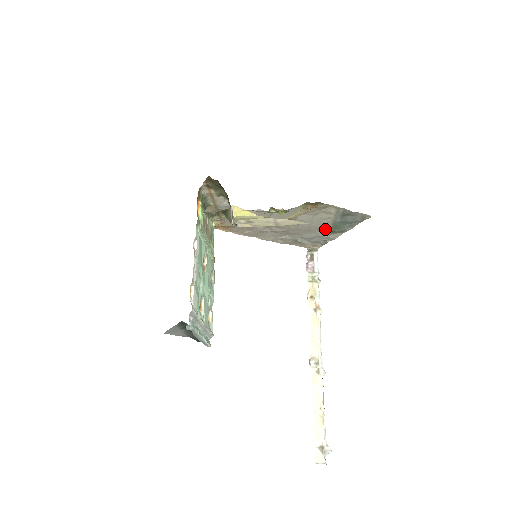
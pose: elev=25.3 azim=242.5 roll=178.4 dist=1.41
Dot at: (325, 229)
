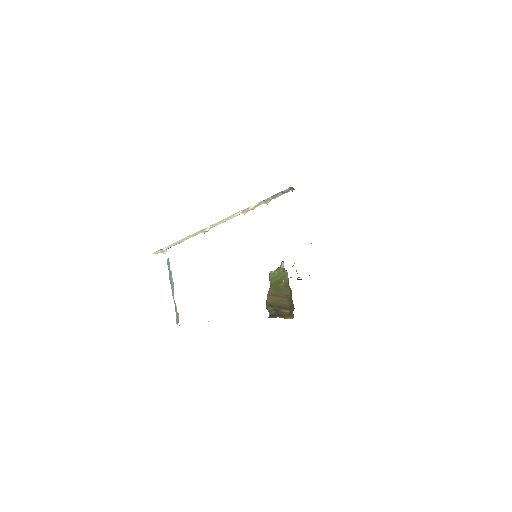
Dot at: occluded
